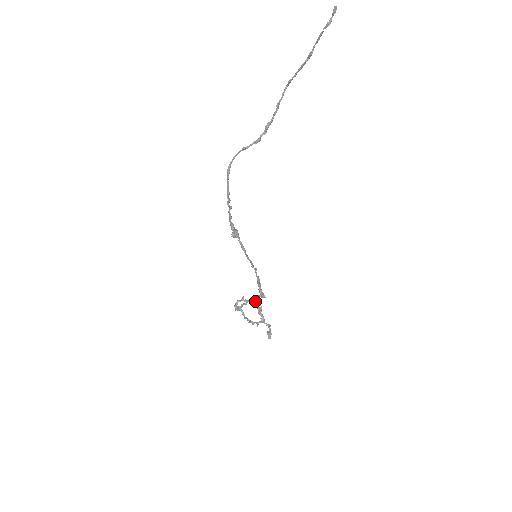
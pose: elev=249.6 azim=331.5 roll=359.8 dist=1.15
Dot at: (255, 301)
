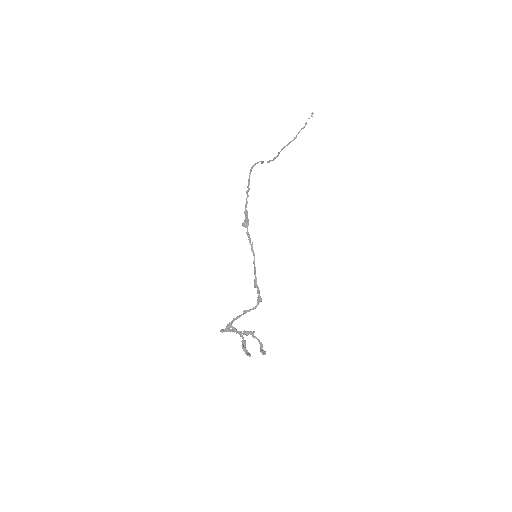
Dot at: occluded
